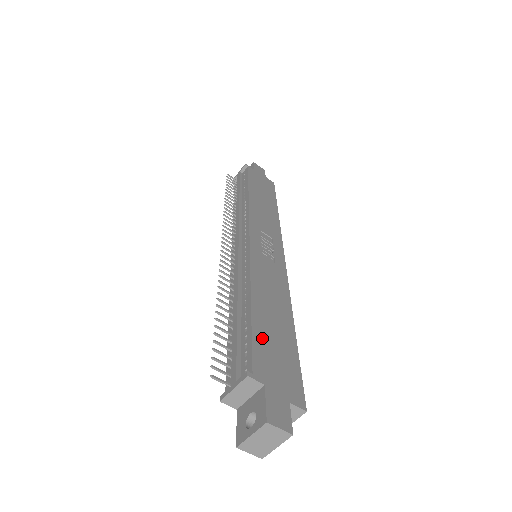
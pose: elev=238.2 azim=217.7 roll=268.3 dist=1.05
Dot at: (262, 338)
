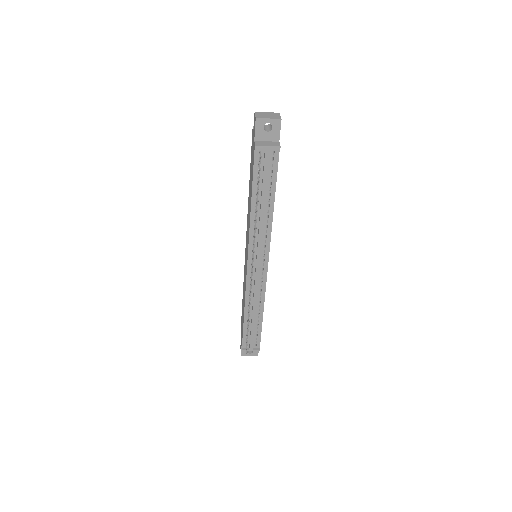
Dot at: occluded
